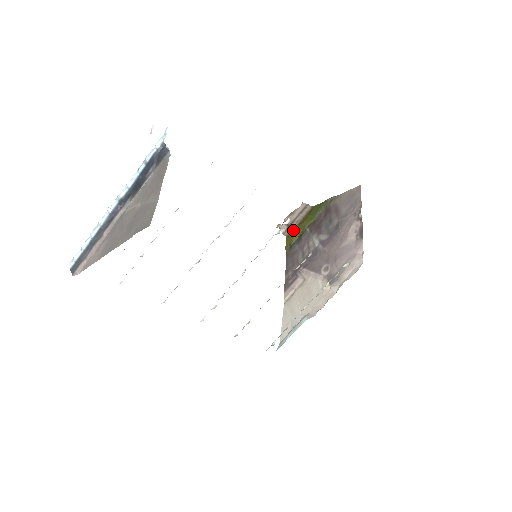
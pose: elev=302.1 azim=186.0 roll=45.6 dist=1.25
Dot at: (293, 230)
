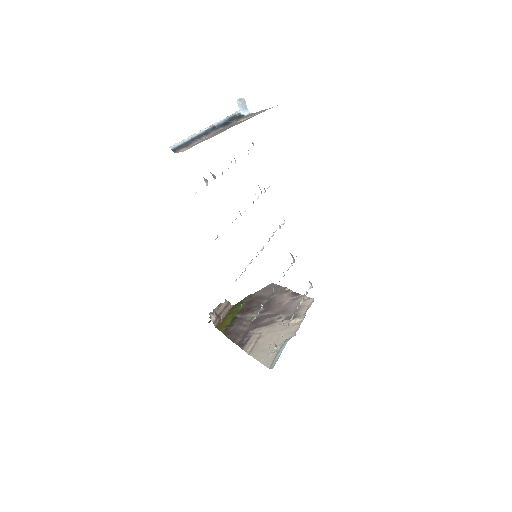
Dot at: (221, 322)
